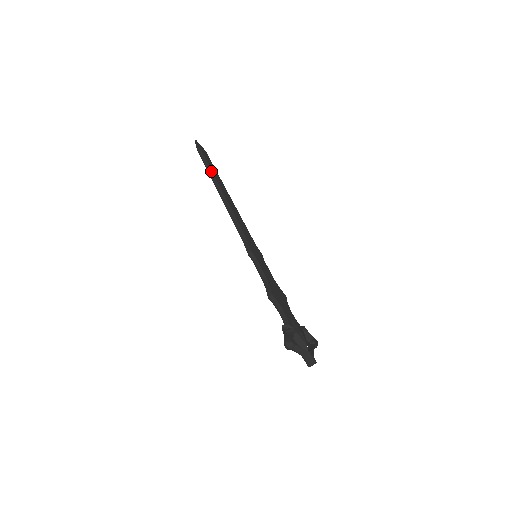
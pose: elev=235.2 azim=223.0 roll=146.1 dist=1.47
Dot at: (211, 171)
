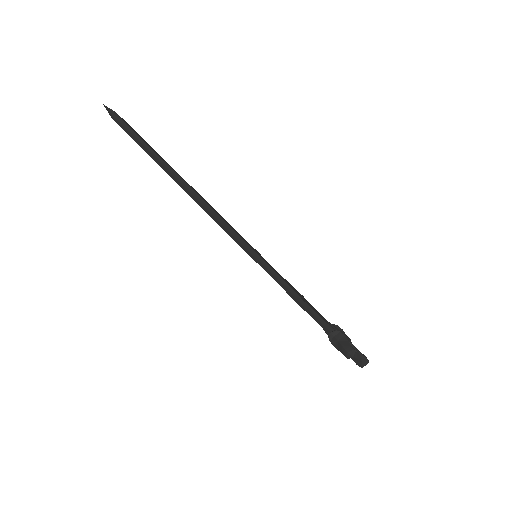
Dot at: (152, 150)
